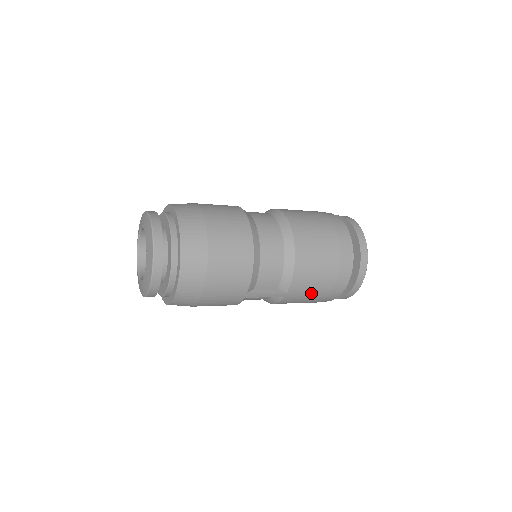
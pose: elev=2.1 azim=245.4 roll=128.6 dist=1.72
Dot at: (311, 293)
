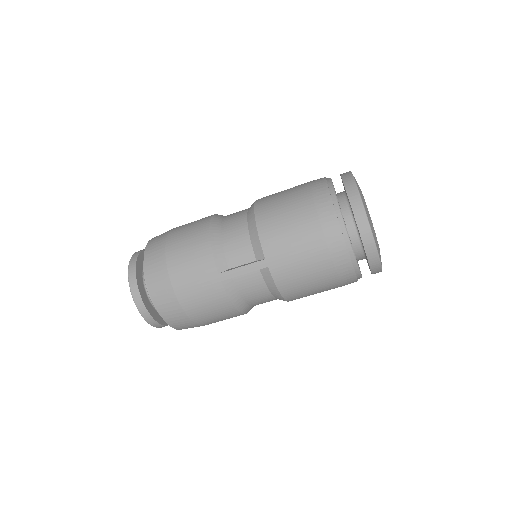
Dot at: (299, 251)
